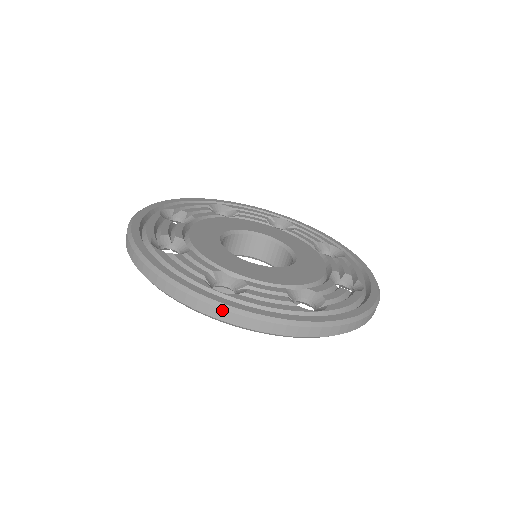
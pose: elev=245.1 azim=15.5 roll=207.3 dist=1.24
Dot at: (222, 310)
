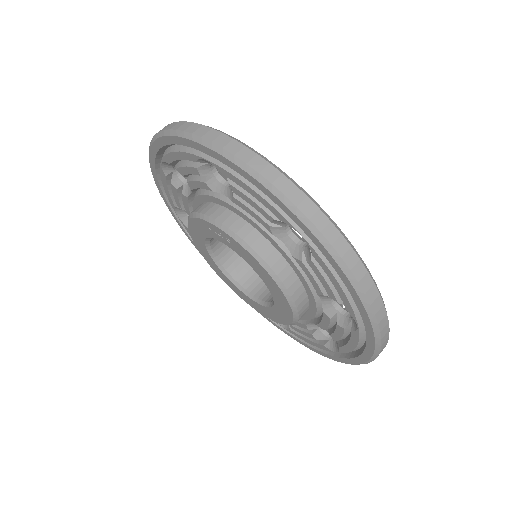
Dot at: occluded
